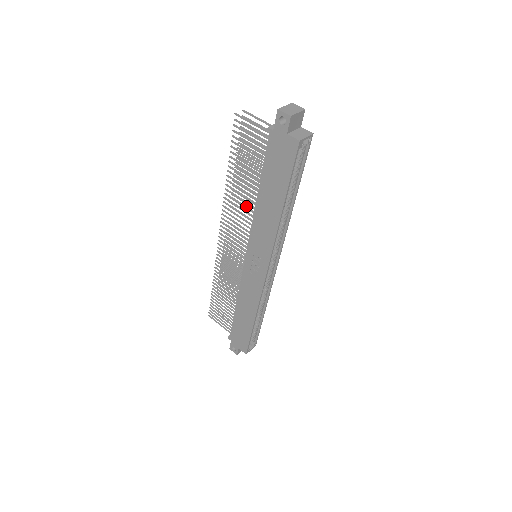
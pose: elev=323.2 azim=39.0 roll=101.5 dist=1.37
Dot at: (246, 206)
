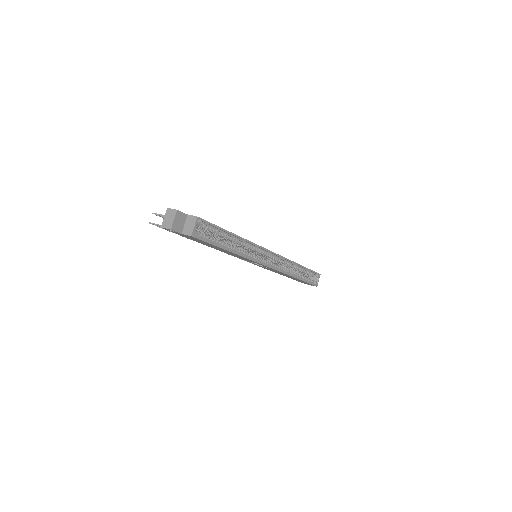
Dot at: occluded
